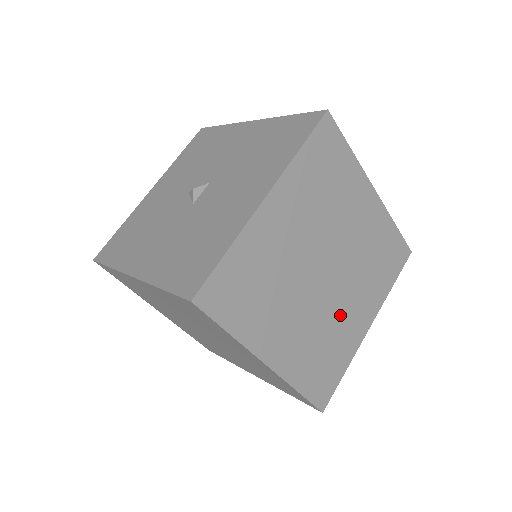
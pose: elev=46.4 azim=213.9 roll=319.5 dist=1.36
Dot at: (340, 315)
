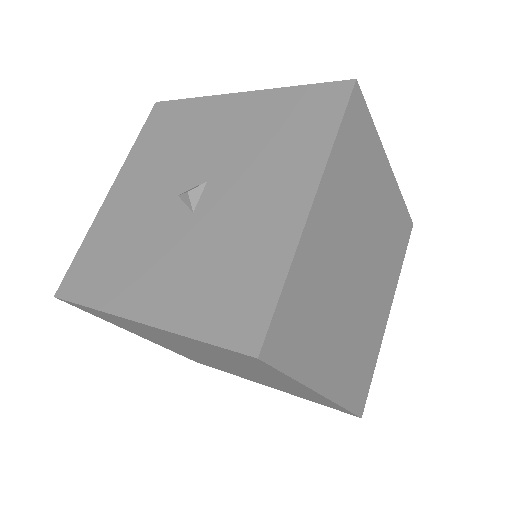
Dot at: (370, 312)
